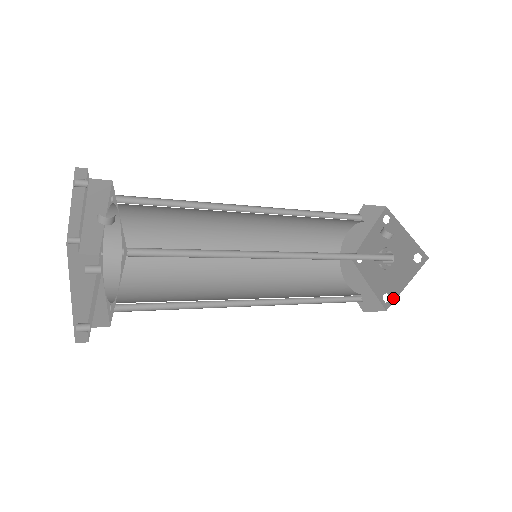
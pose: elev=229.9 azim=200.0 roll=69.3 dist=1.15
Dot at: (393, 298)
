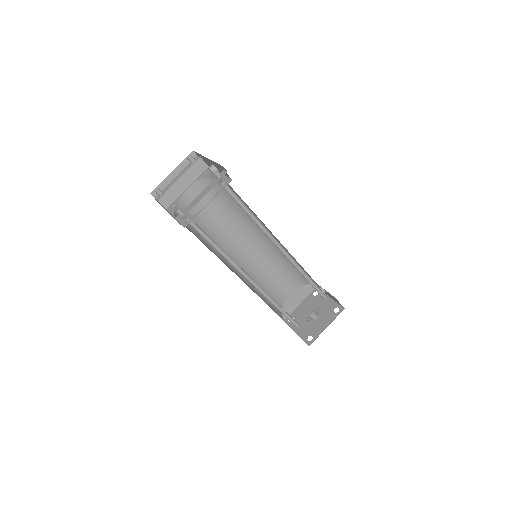
Dot at: (316, 337)
